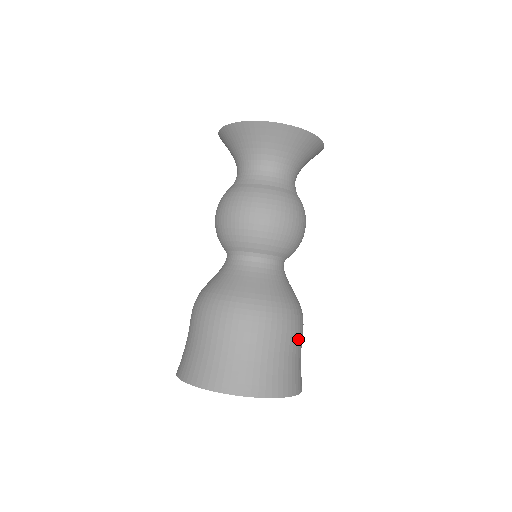
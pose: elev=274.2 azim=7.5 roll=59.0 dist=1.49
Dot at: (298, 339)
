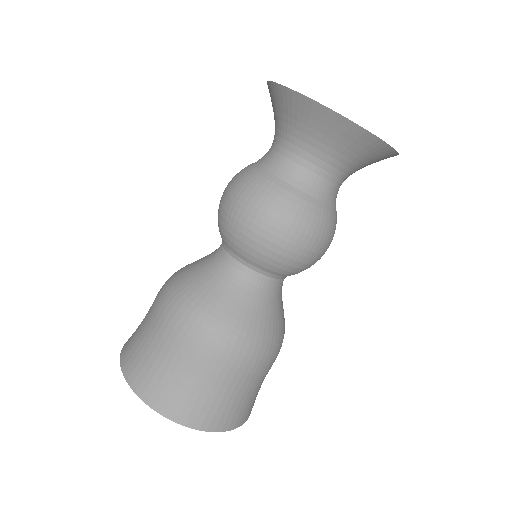
Dot at: (256, 375)
